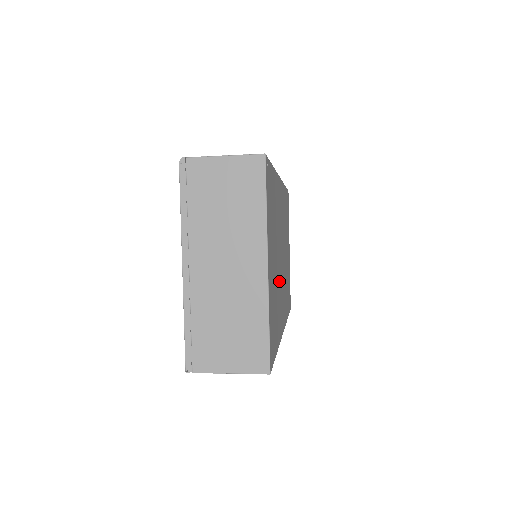
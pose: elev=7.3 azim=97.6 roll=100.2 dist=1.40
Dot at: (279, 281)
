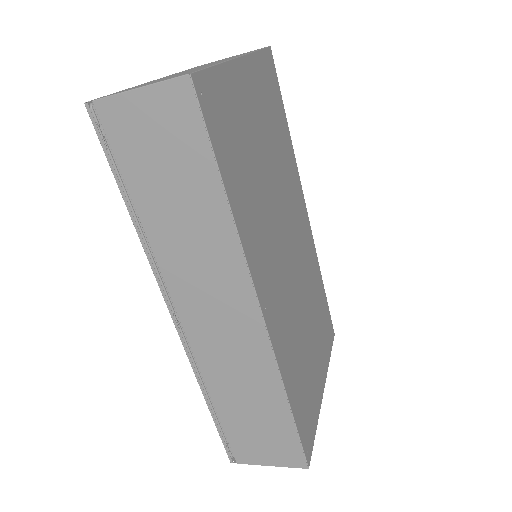
Dot at: (269, 214)
